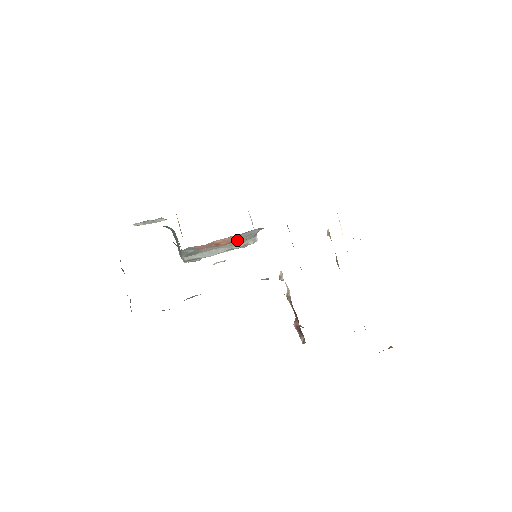
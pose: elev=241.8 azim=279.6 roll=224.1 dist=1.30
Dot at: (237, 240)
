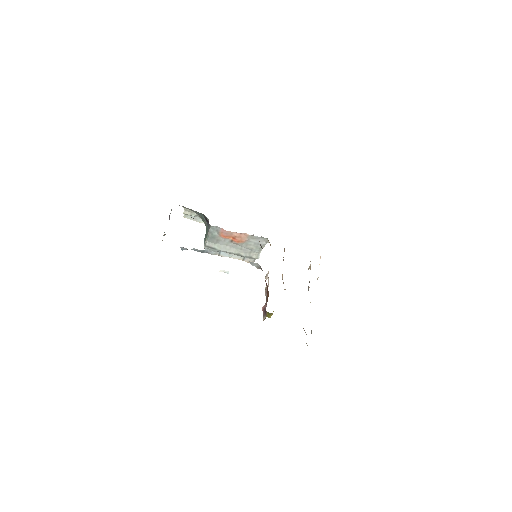
Dot at: (247, 246)
